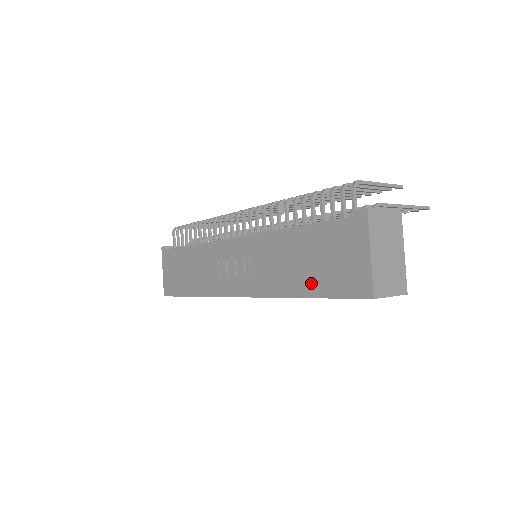
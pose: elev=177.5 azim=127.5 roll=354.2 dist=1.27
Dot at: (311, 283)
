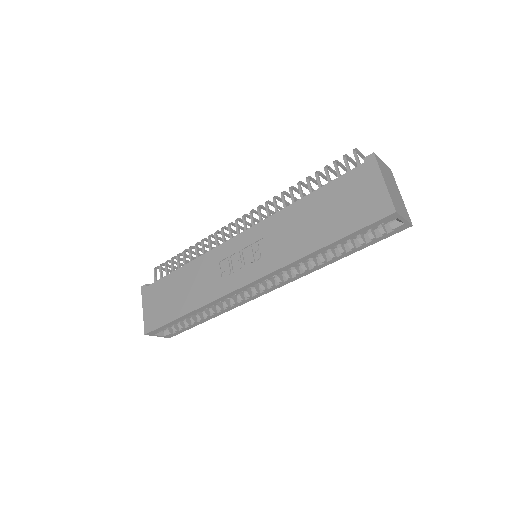
Dot at: (331, 230)
